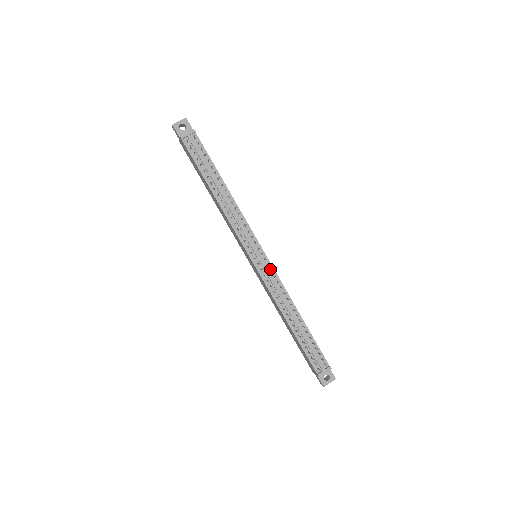
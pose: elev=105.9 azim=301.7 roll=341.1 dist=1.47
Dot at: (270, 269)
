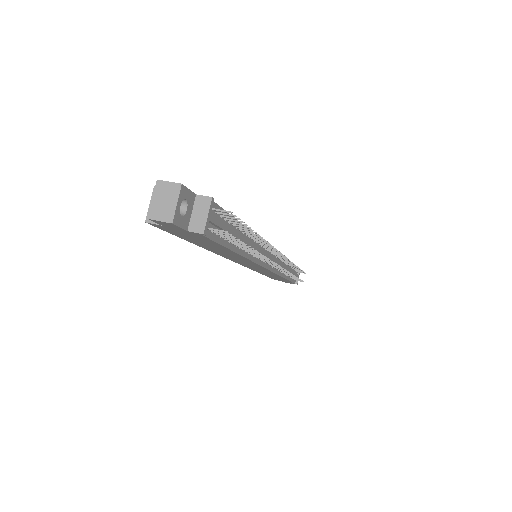
Dot at: (276, 256)
